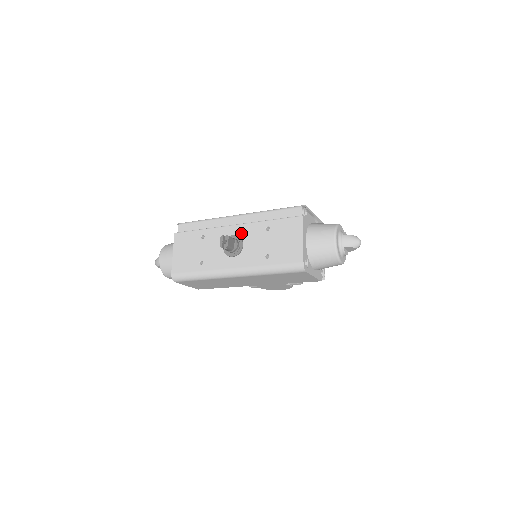
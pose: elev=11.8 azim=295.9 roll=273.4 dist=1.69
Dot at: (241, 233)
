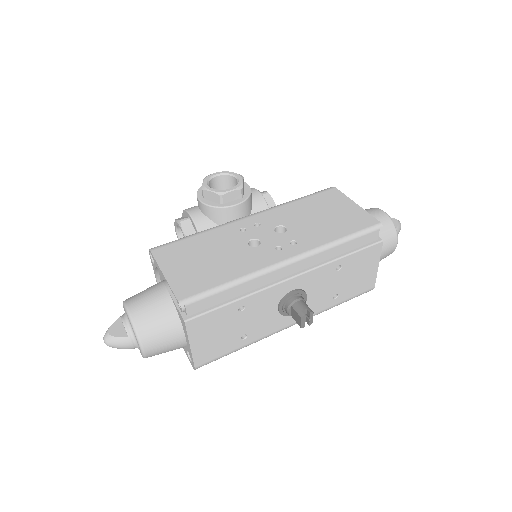
Dot at: (303, 285)
